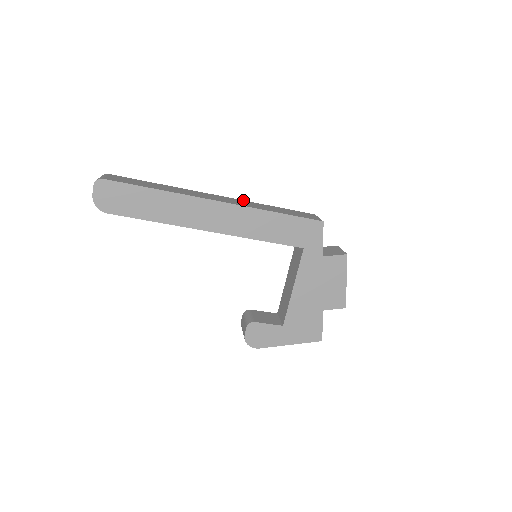
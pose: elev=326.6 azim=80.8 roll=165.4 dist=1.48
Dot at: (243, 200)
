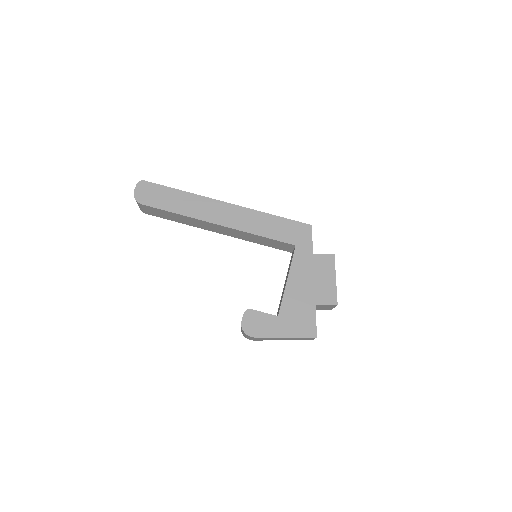
Dot at: occluded
